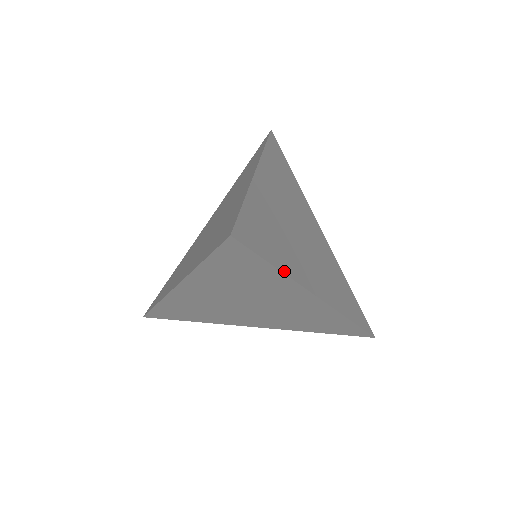
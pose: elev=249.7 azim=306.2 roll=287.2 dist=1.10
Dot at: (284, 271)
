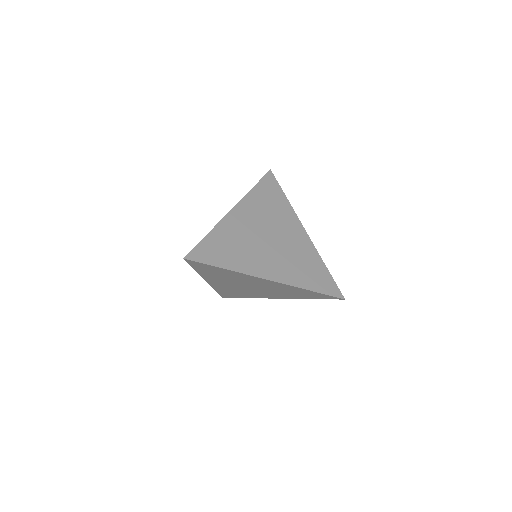
Dot at: (288, 202)
